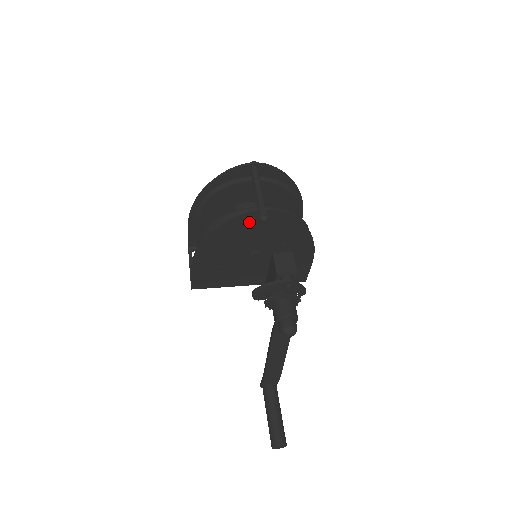
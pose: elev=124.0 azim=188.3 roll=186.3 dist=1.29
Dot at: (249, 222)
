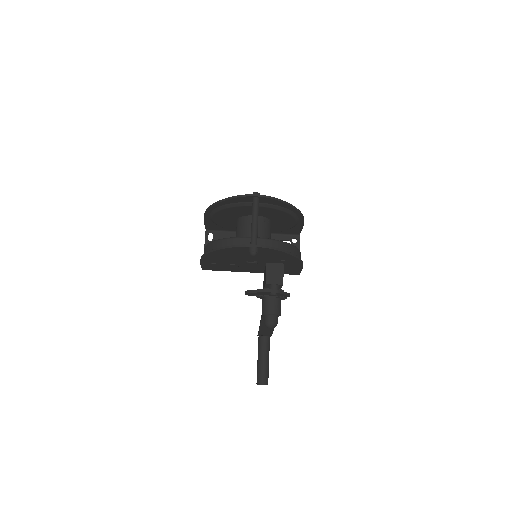
Dot at: (243, 250)
